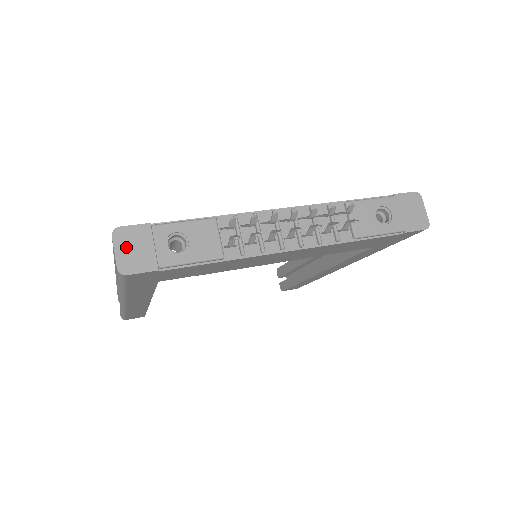
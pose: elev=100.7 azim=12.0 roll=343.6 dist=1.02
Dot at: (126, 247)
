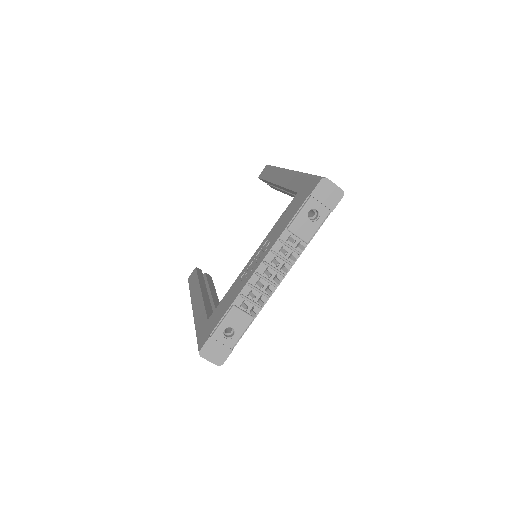
Dot at: (211, 355)
